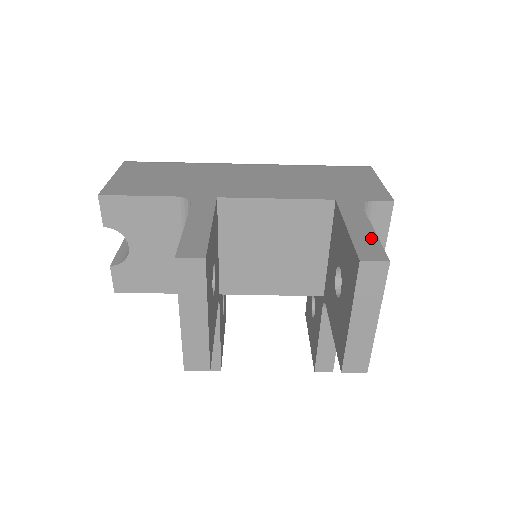
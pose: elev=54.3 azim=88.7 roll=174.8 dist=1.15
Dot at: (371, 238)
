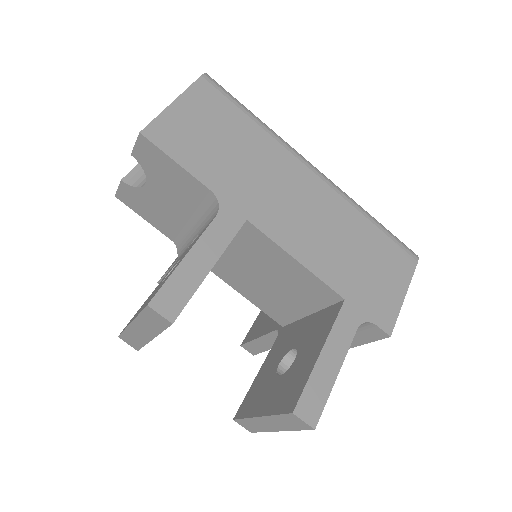
Dot at: (327, 385)
